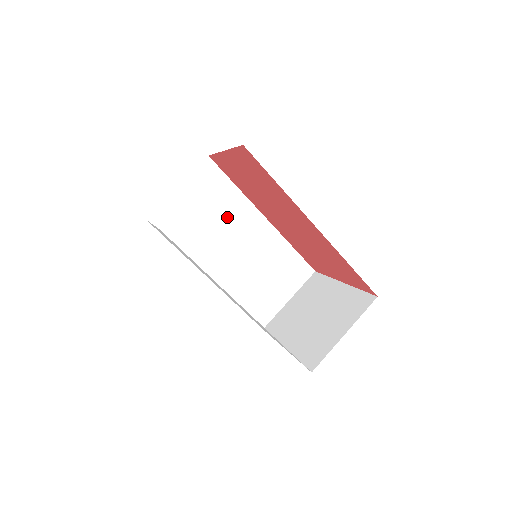
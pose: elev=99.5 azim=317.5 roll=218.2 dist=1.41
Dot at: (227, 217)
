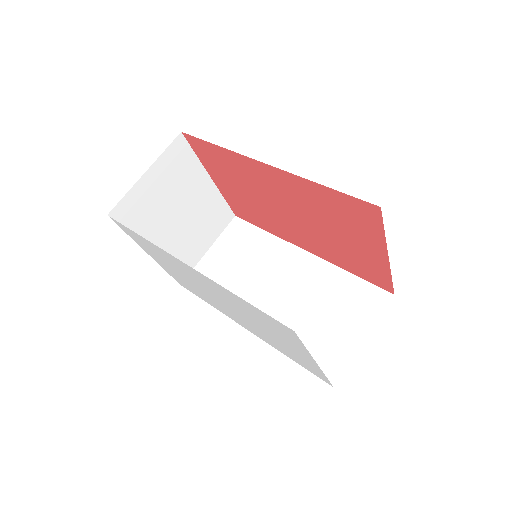
Dot at: (261, 262)
